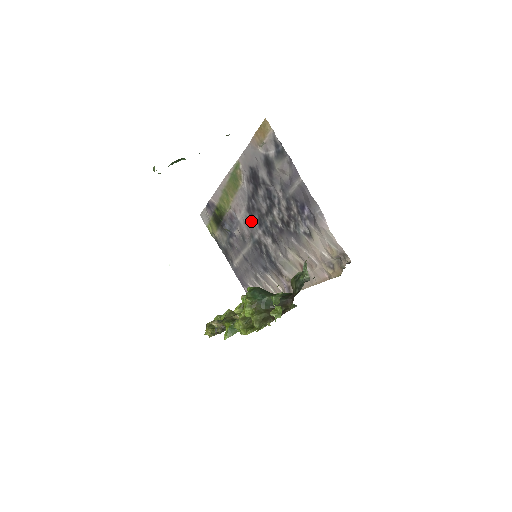
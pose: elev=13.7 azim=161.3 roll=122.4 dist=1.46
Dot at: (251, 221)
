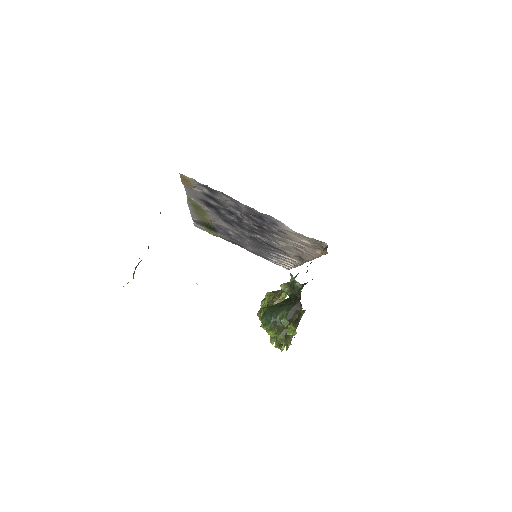
Dot at: (234, 227)
